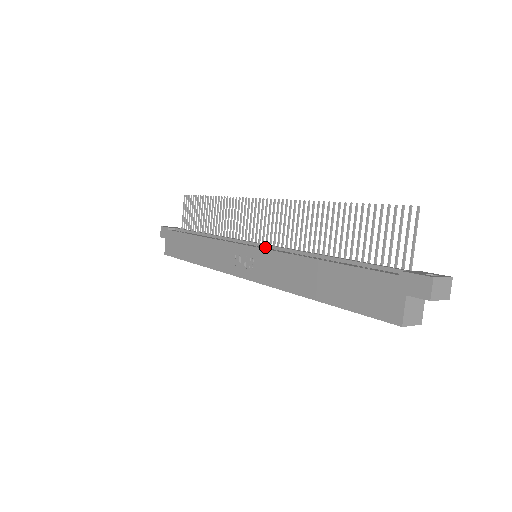
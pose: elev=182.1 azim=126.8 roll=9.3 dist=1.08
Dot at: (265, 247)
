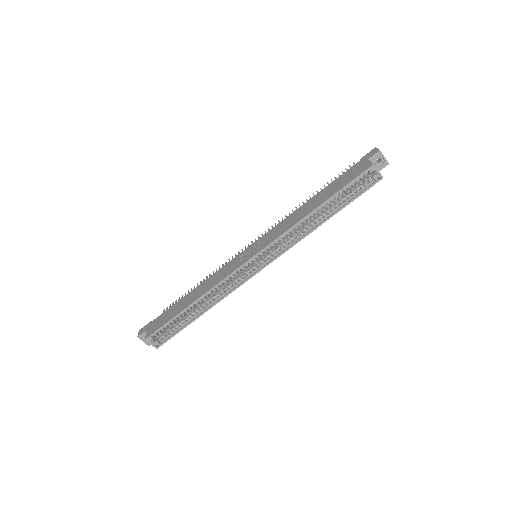
Dot at: occluded
